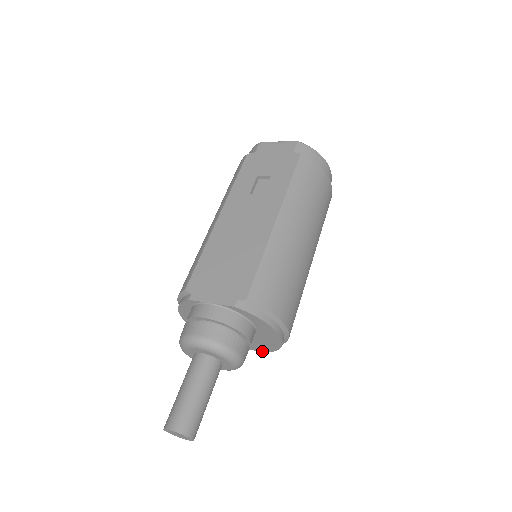
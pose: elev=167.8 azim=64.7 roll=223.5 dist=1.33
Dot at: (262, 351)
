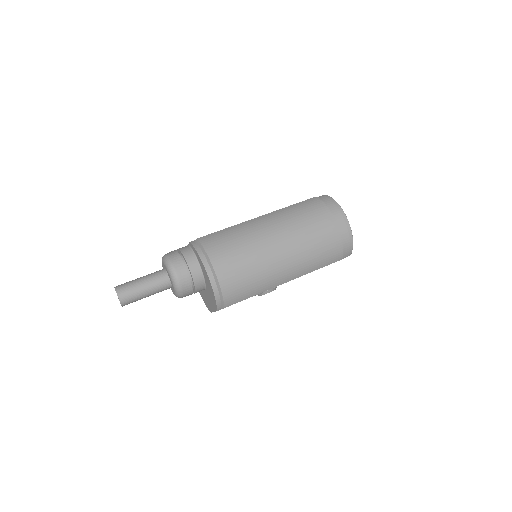
Dot at: (216, 310)
